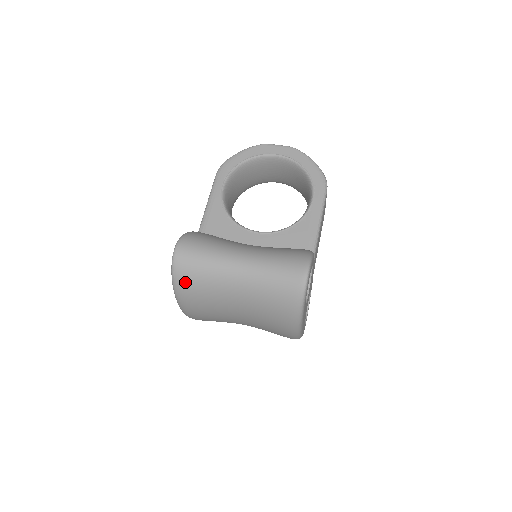
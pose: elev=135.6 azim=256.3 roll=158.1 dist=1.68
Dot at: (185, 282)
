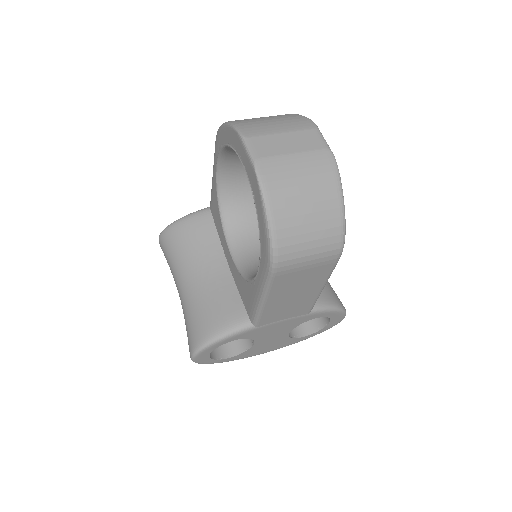
Dot at: occluded
